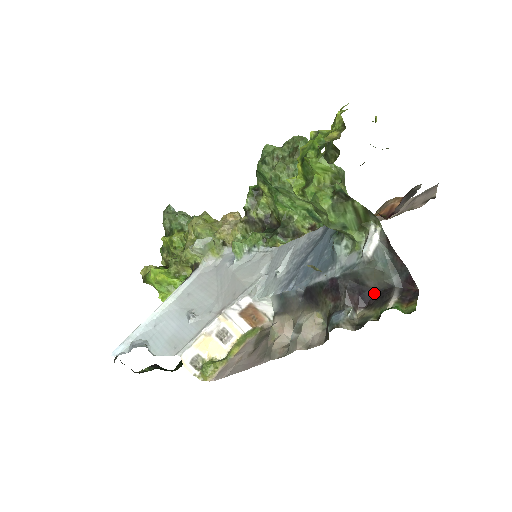
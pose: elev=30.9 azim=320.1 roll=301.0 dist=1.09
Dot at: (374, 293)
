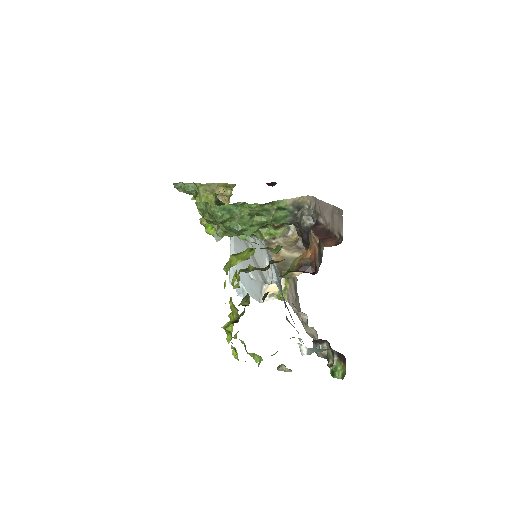
Dot at: occluded
